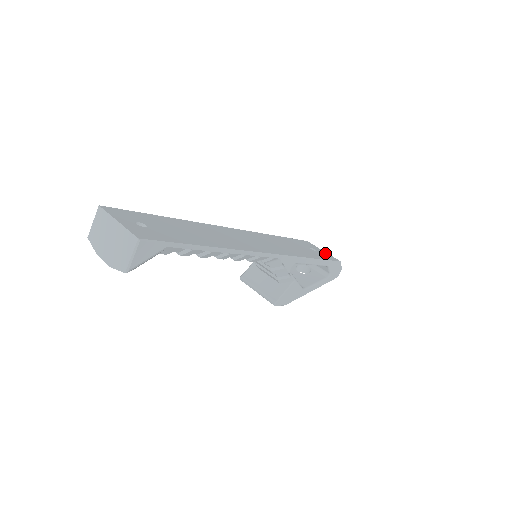
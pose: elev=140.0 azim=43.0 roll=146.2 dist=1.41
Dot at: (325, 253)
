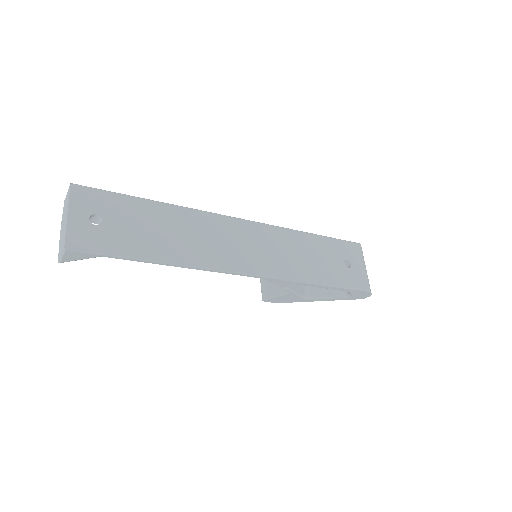
Dot at: (361, 272)
